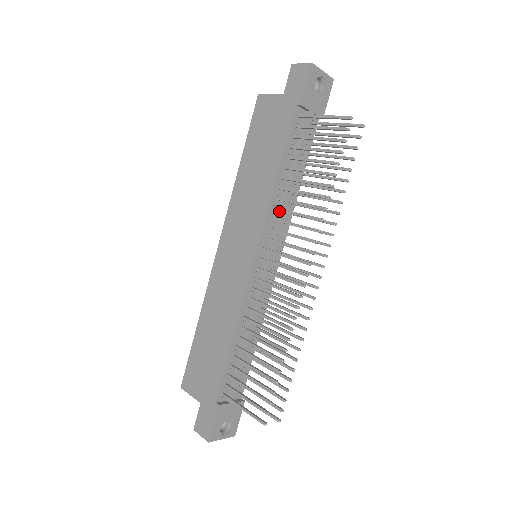
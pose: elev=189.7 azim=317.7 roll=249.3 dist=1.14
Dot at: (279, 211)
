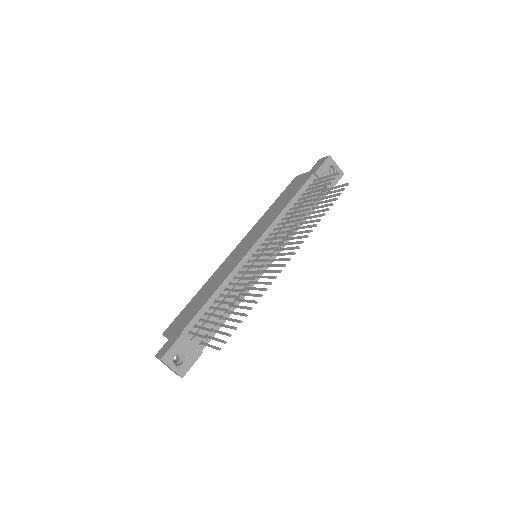
Dot at: occluded
